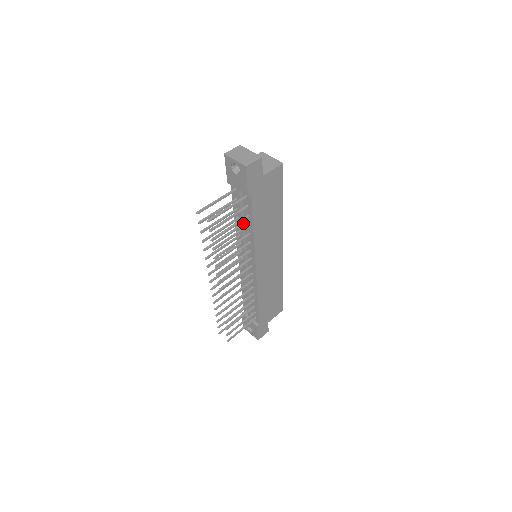
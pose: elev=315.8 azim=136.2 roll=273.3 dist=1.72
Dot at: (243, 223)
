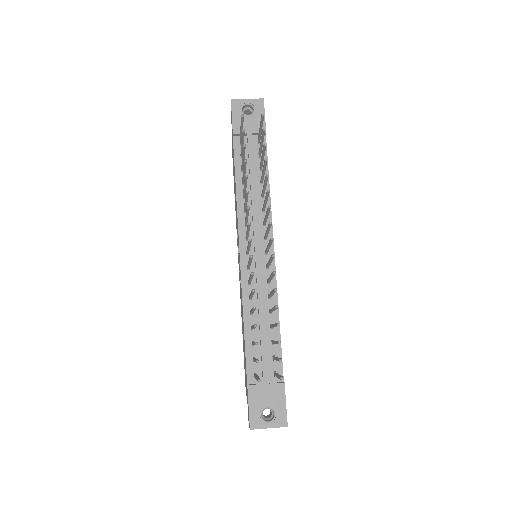
Dot at: (254, 181)
